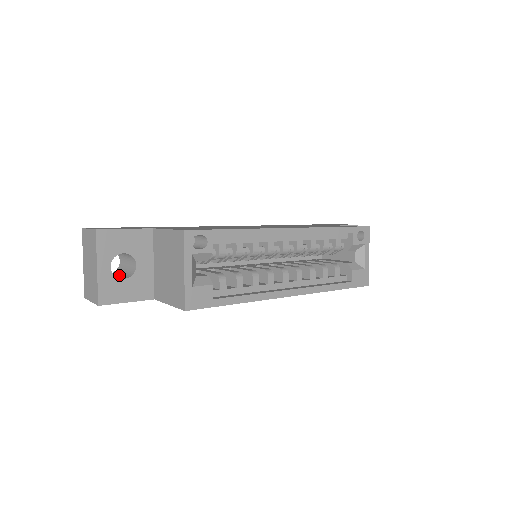
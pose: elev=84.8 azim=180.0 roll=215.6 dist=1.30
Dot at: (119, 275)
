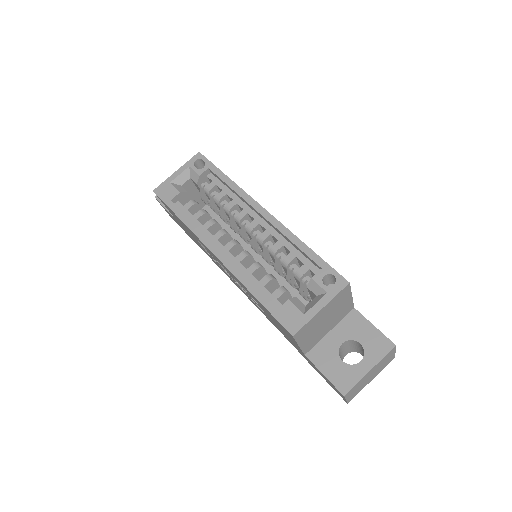
Dot at: occluded
